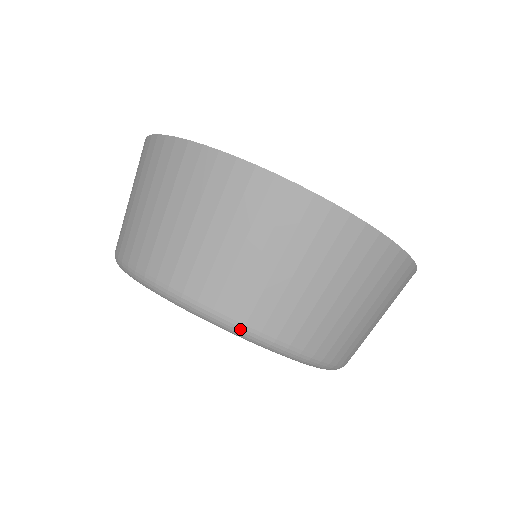
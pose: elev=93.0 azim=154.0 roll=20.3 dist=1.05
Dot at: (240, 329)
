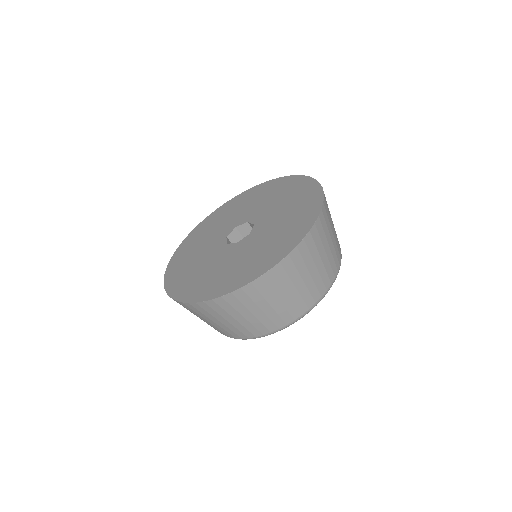
Dot at: occluded
